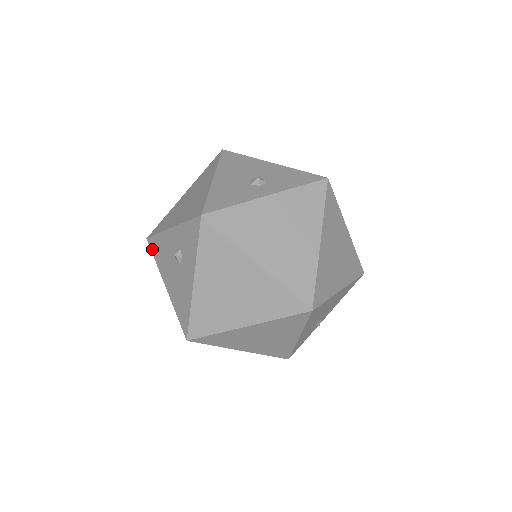
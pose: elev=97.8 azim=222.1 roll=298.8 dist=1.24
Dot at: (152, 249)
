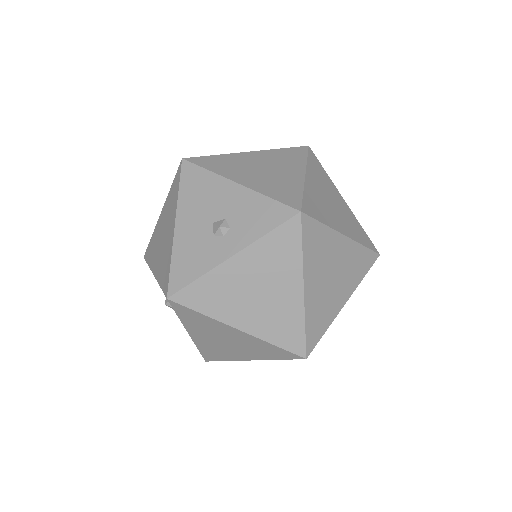
Dot at: occluded
